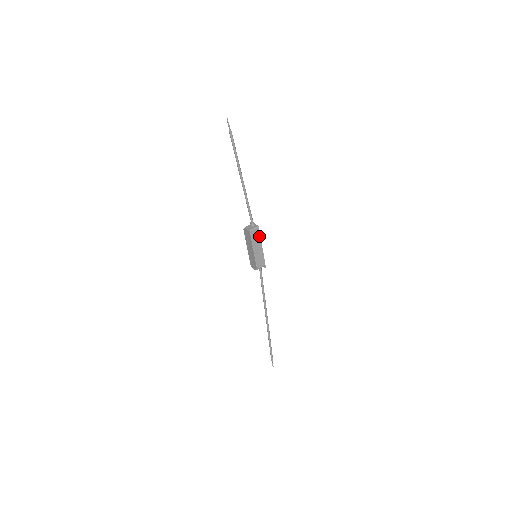
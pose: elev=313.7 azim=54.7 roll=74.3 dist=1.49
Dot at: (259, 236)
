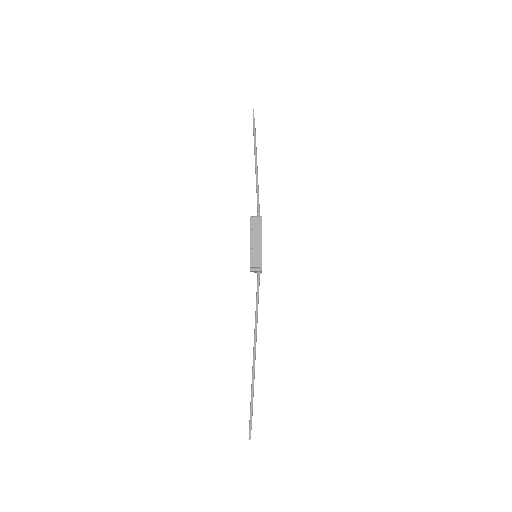
Dot at: (260, 228)
